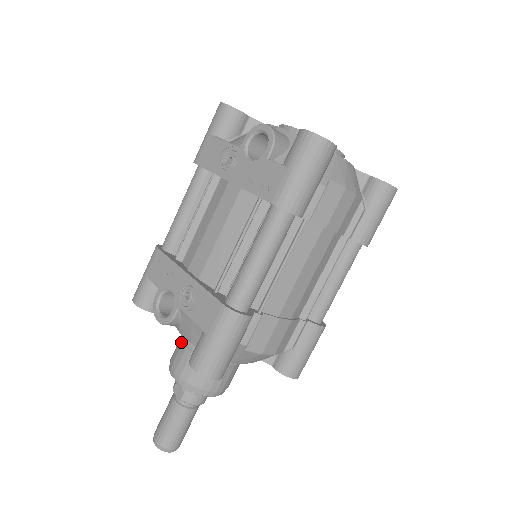
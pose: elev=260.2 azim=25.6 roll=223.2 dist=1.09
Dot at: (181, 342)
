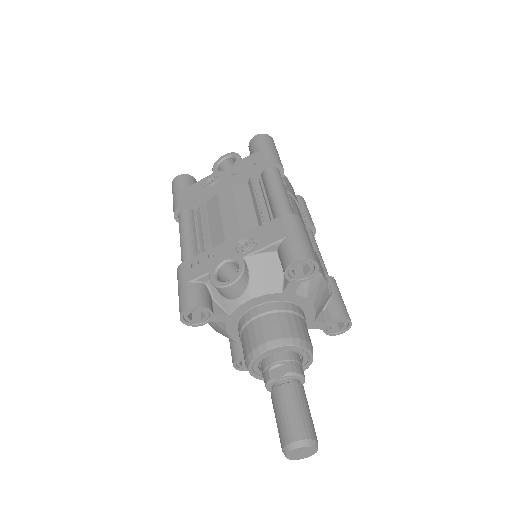
Dot at: (250, 324)
